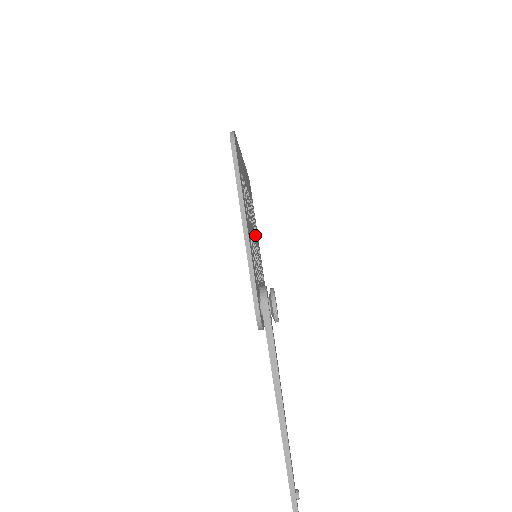
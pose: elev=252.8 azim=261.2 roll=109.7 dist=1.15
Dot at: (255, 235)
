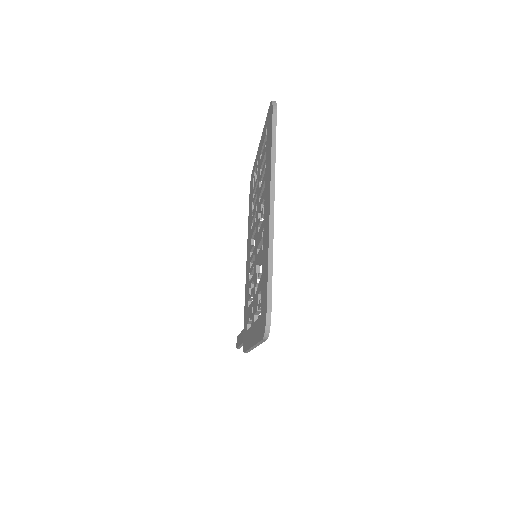
Dot at: occluded
